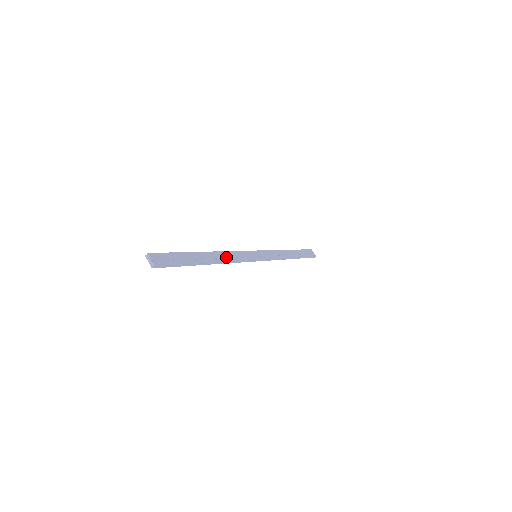
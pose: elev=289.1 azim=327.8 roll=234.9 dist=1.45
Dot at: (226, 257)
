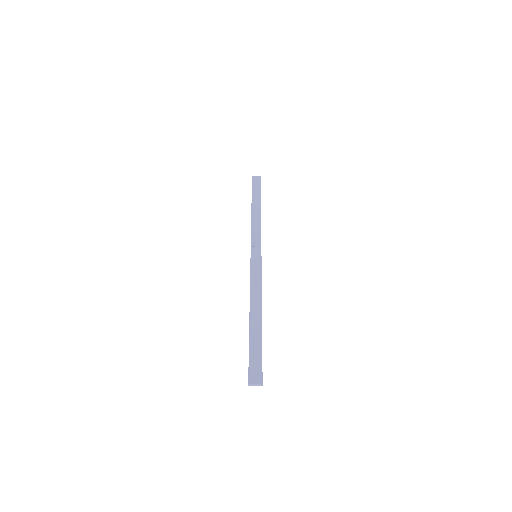
Dot at: (256, 295)
